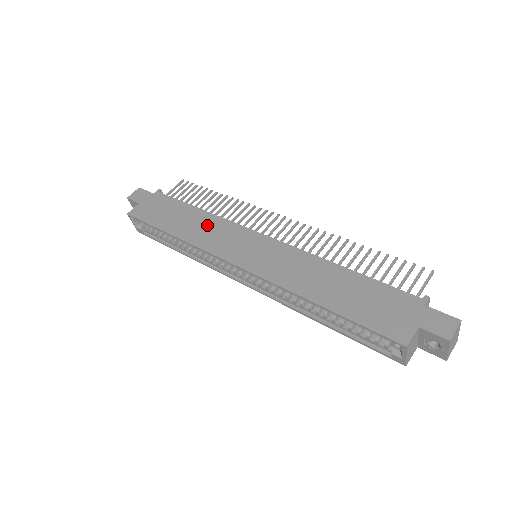
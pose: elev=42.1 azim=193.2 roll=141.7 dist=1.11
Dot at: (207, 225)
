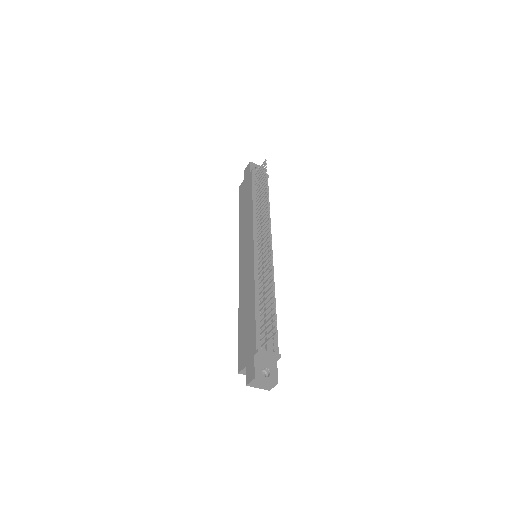
Dot at: (247, 220)
